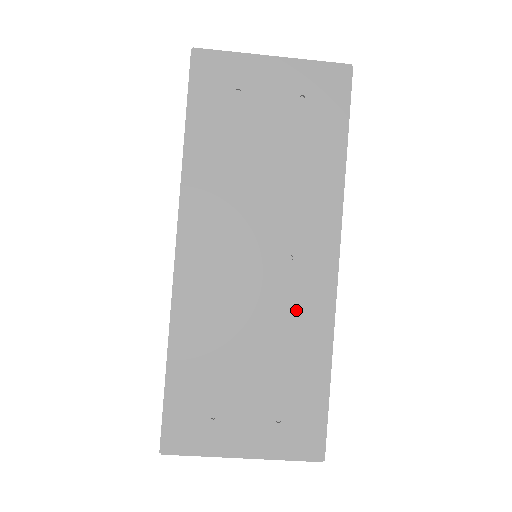
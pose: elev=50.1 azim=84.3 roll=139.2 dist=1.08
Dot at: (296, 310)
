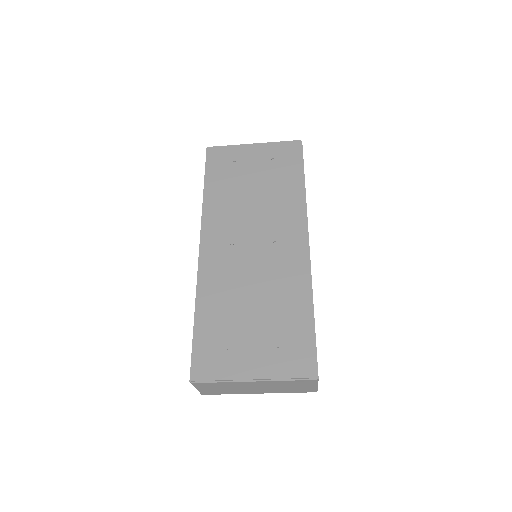
Dot at: (282, 273)
